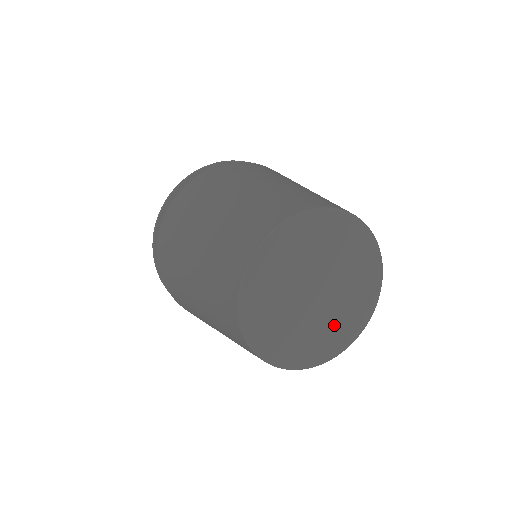
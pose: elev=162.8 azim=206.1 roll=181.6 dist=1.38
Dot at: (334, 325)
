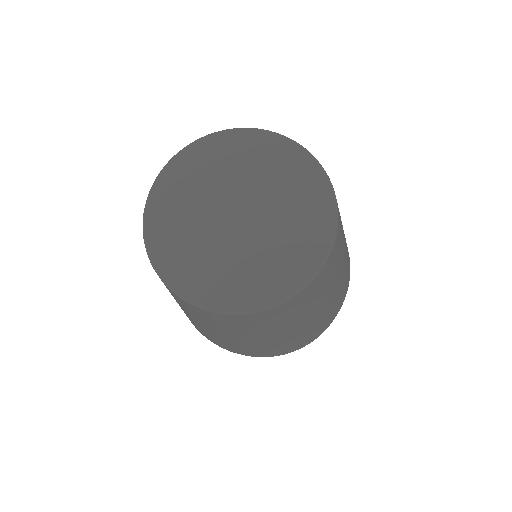
Dot at: (283, 243)
